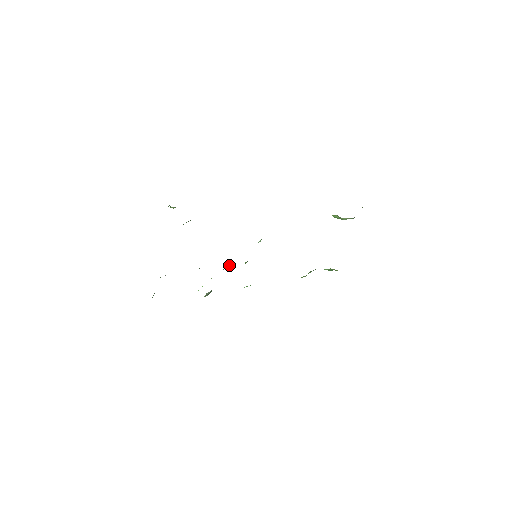
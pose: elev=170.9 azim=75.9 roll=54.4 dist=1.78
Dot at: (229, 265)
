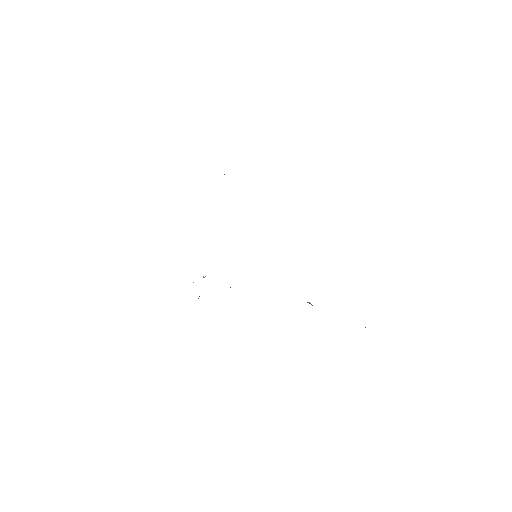
Dot at: occluded
